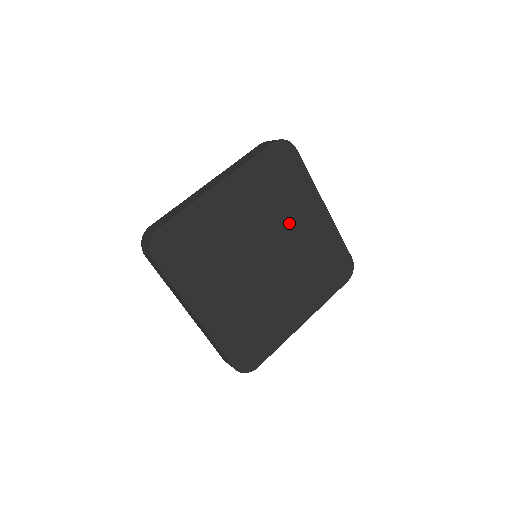
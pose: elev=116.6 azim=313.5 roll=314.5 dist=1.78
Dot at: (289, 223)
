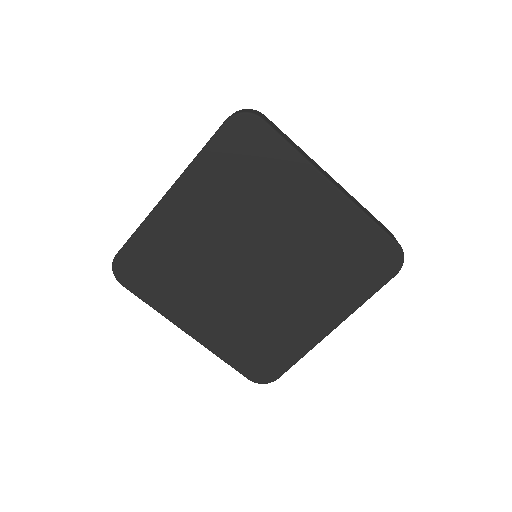
Dot at: (277, 218)
